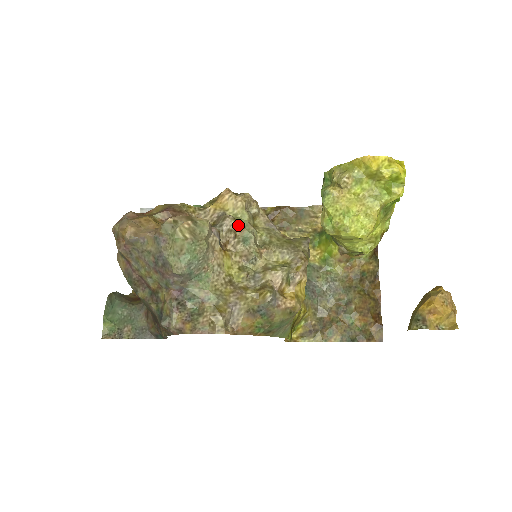
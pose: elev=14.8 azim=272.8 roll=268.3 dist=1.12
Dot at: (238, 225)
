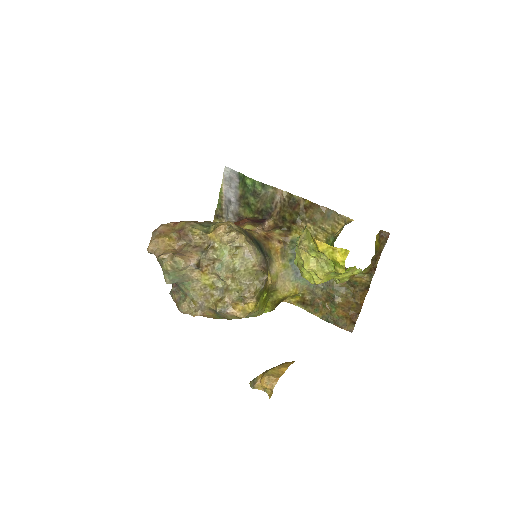
Dot at: (216, 257)
